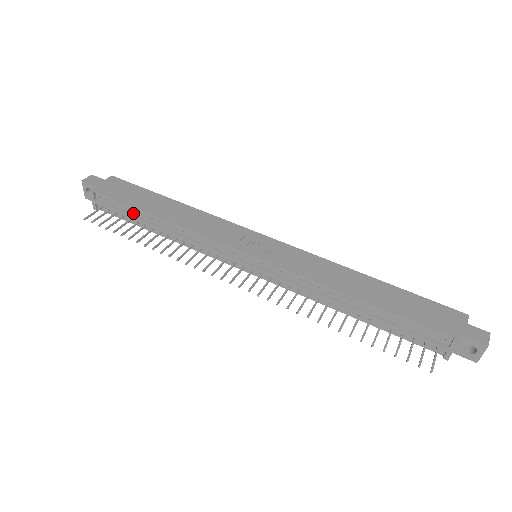
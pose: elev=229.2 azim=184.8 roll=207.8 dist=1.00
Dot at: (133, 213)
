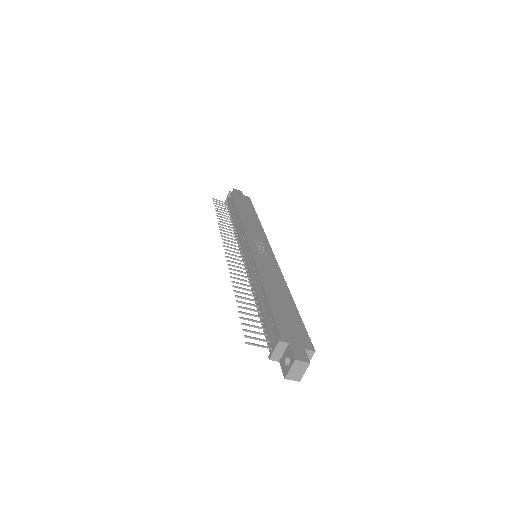
Dot at: (233, 209)
